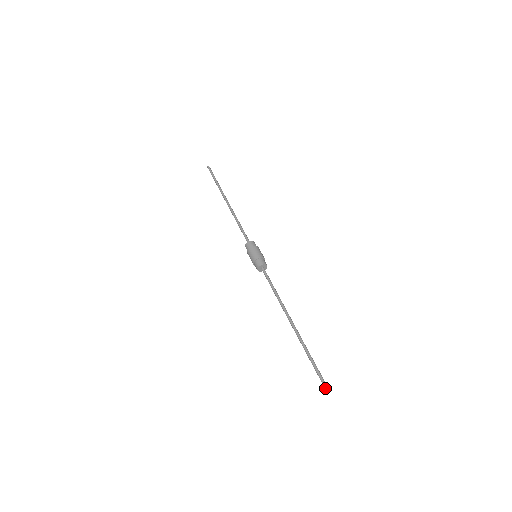
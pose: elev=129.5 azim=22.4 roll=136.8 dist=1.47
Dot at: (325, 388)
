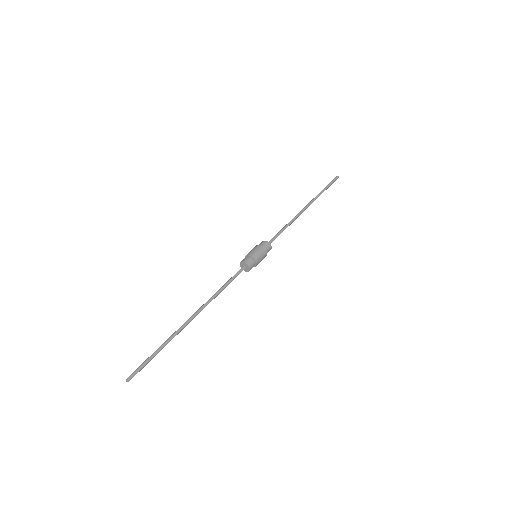
Dot at: occluded
